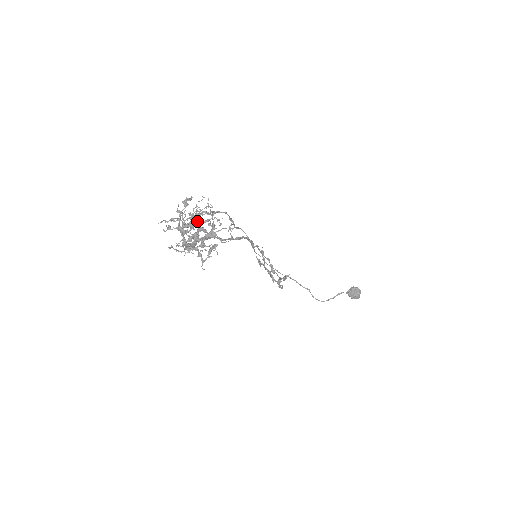
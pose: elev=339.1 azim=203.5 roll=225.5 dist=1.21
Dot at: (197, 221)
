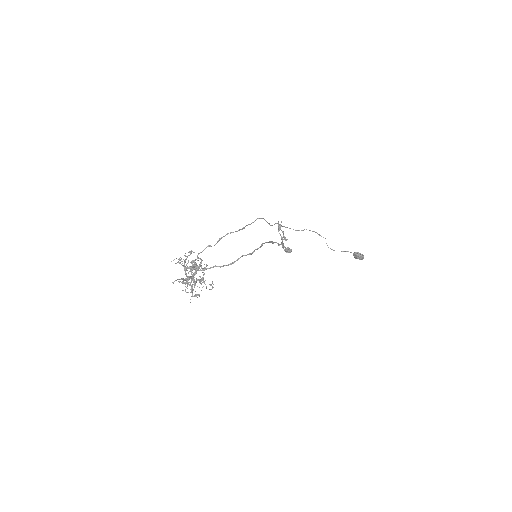
Dot at: (196, 266)
